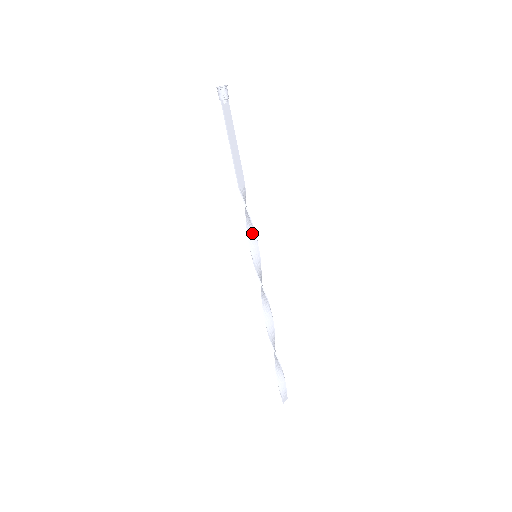
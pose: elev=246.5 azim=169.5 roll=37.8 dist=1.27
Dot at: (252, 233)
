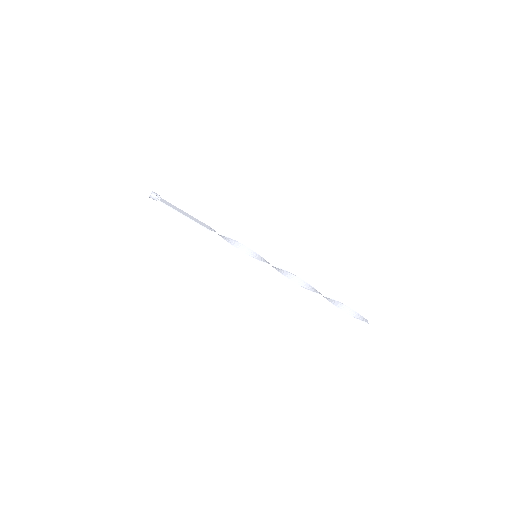
Dot at: (241, 246)
